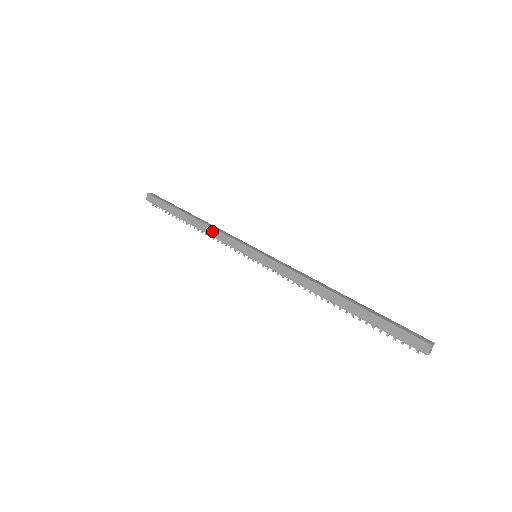
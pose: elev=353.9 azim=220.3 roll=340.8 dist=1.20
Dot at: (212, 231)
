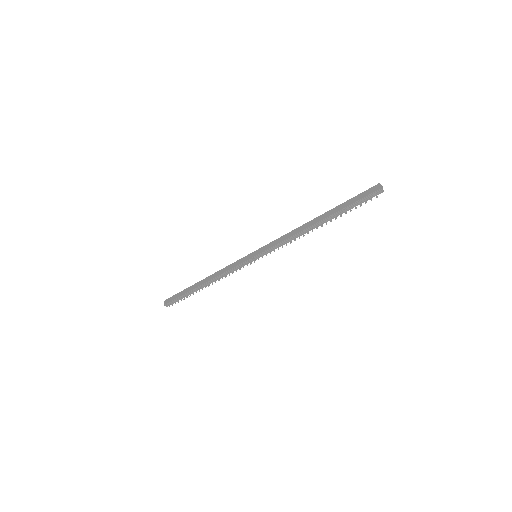
Dot at: (220, 272)
